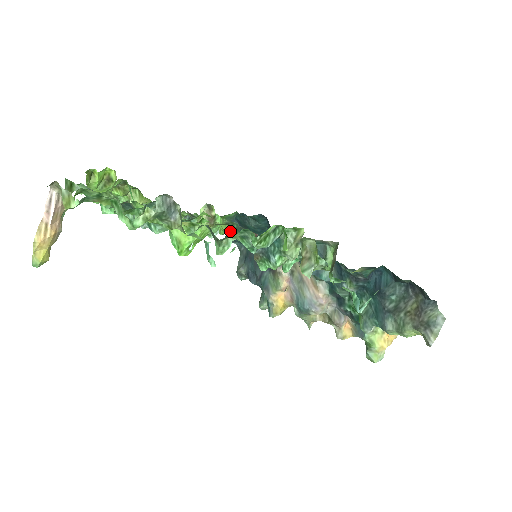
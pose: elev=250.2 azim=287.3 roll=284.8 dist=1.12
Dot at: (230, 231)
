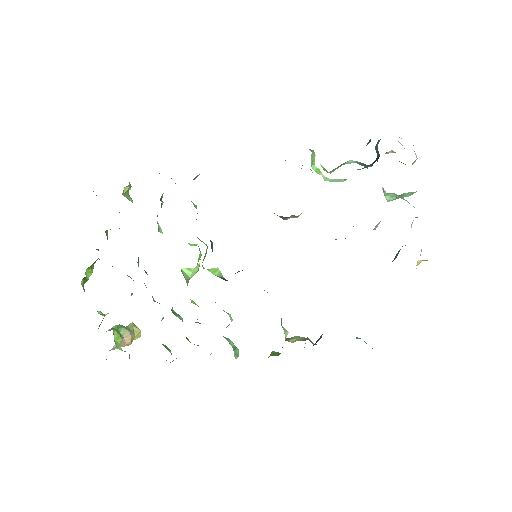
Dot at: occluded
